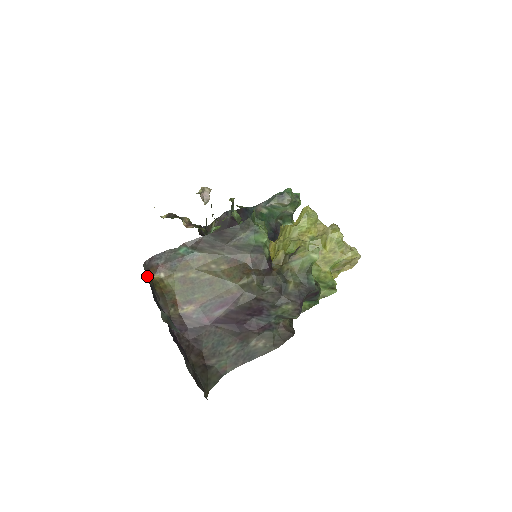
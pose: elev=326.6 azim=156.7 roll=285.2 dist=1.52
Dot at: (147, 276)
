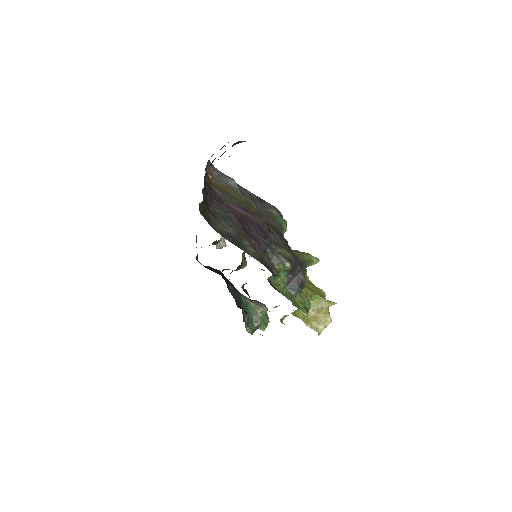
Dot at: occluded
